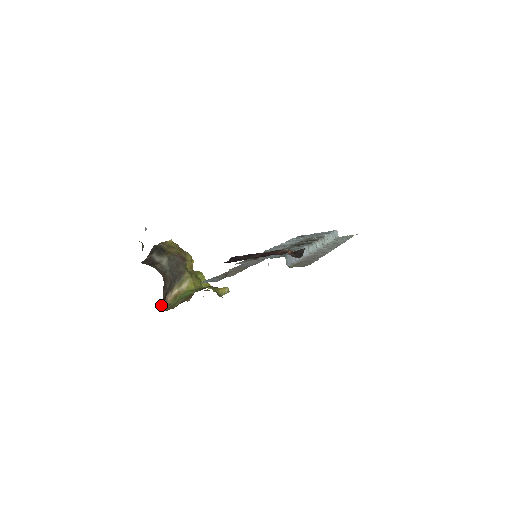
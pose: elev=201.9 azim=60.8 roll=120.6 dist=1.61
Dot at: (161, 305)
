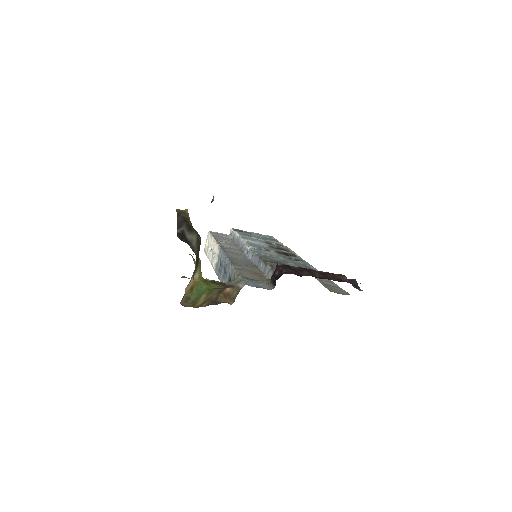
Dot at: occluded
